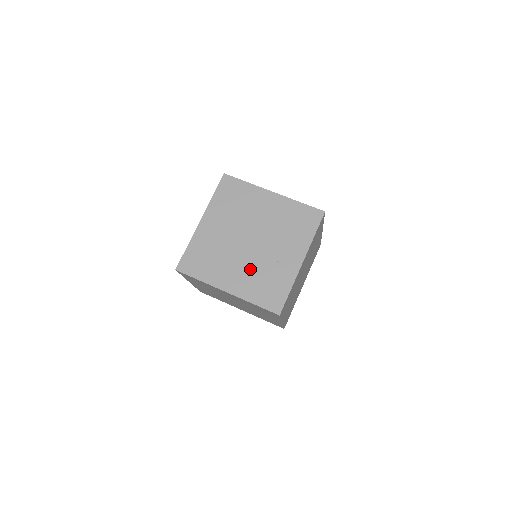
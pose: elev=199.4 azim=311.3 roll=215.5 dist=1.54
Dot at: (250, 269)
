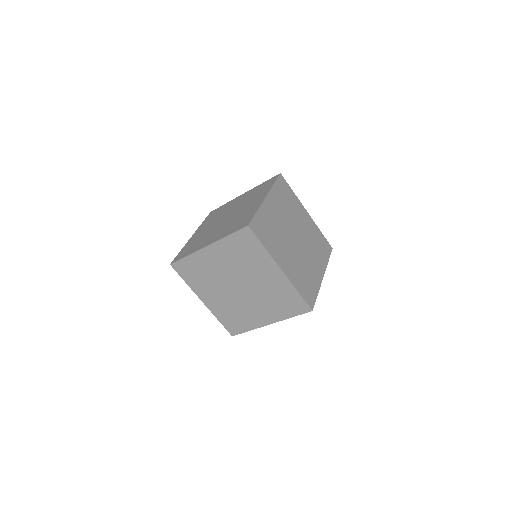
Dot at: (296, 261)
